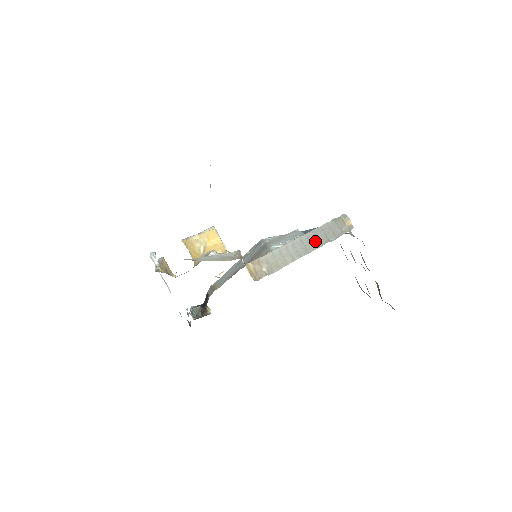
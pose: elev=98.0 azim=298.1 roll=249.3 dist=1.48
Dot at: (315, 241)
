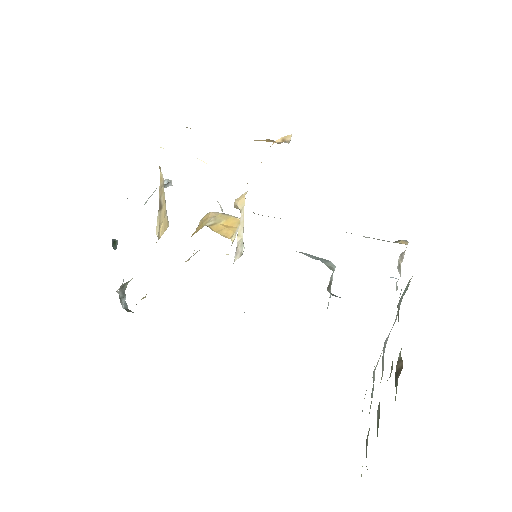
Dot at: occluded
